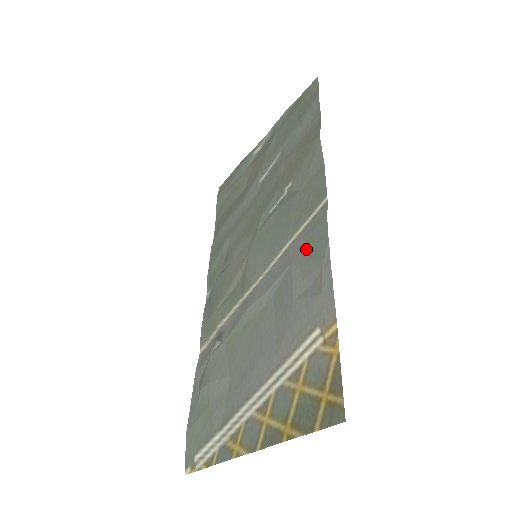
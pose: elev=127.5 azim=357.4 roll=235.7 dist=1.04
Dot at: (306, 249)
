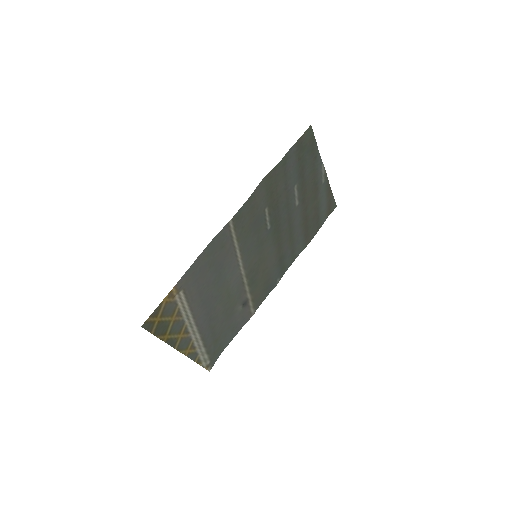
Dot at: (220, 251)
